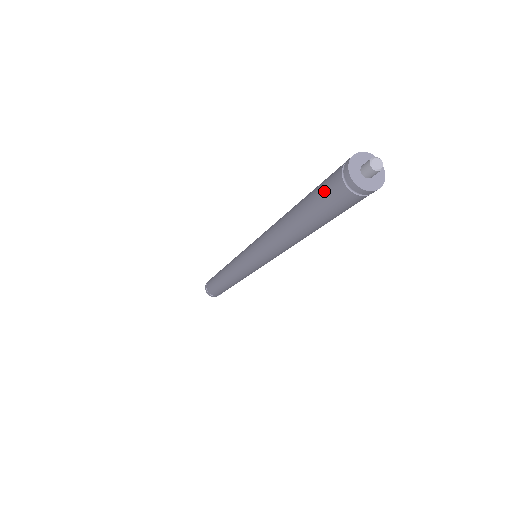
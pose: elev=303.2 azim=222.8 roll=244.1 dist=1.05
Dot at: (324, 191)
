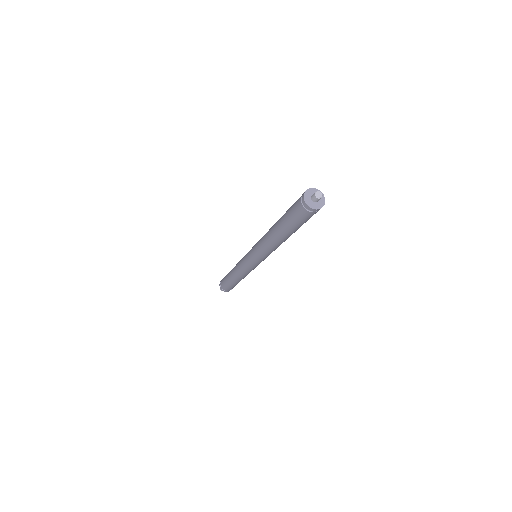
Dot at: (293, 205)
